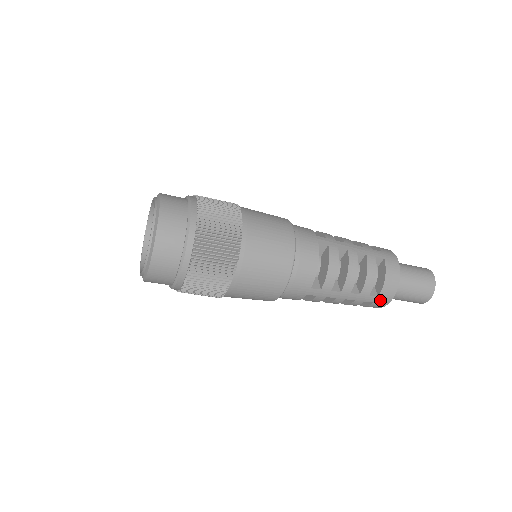
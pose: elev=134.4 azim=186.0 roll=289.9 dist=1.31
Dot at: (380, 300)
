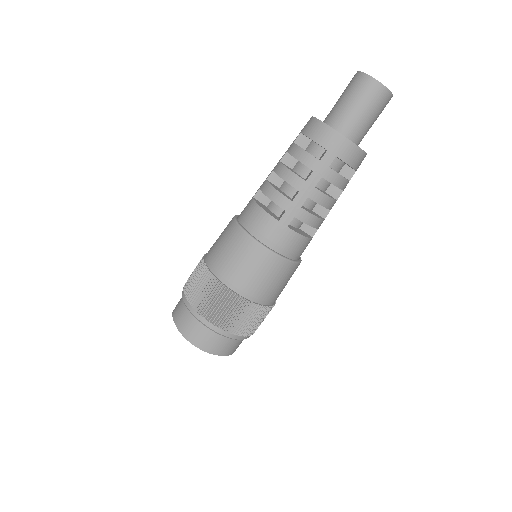
Dot at: occluded
